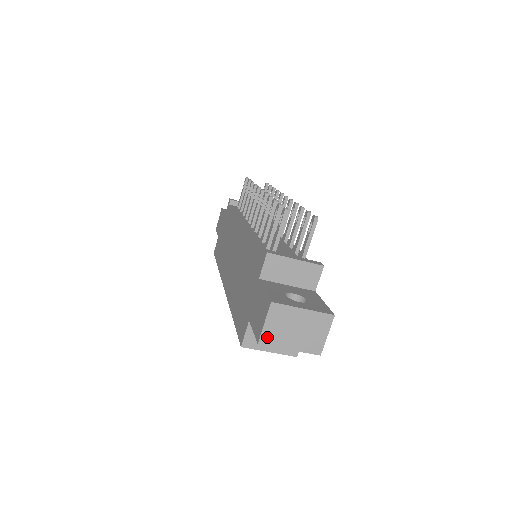
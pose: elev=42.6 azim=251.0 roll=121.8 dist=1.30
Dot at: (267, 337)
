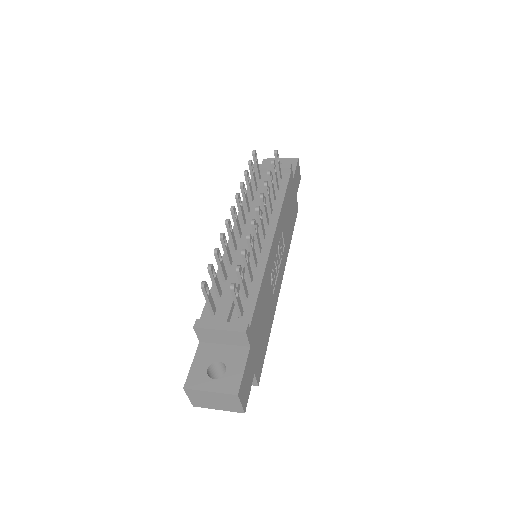
Dot at: (196, 404)
